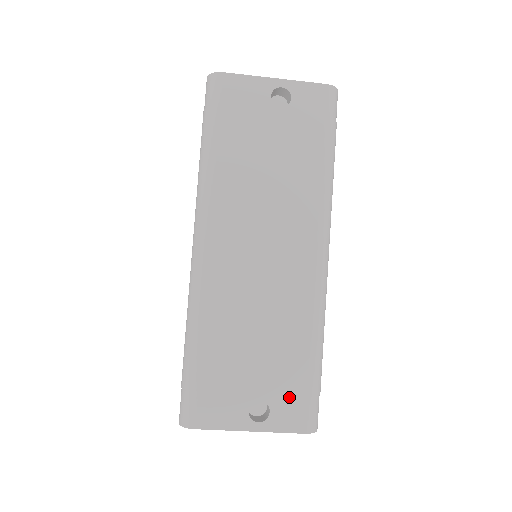
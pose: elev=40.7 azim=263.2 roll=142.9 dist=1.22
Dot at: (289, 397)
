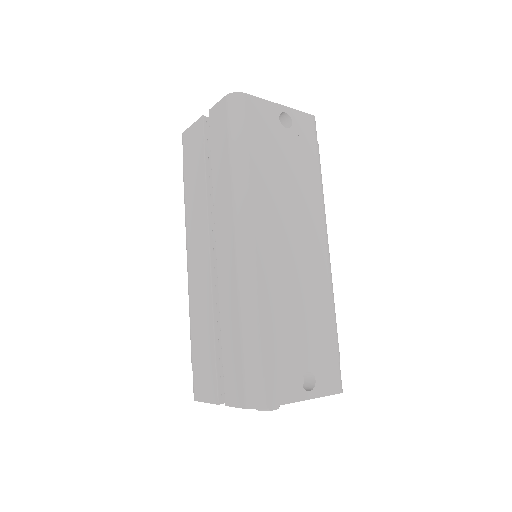
Dot at: (326, 365)
